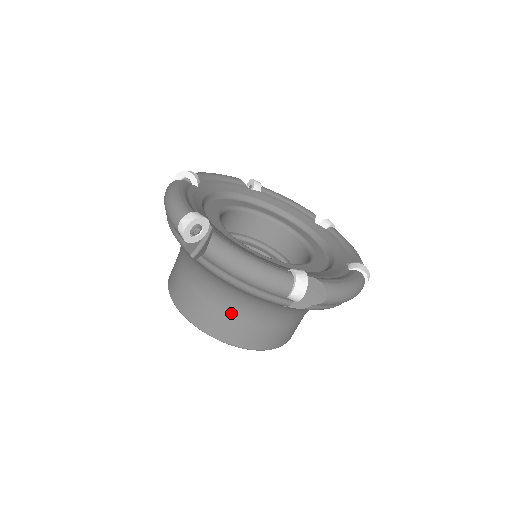
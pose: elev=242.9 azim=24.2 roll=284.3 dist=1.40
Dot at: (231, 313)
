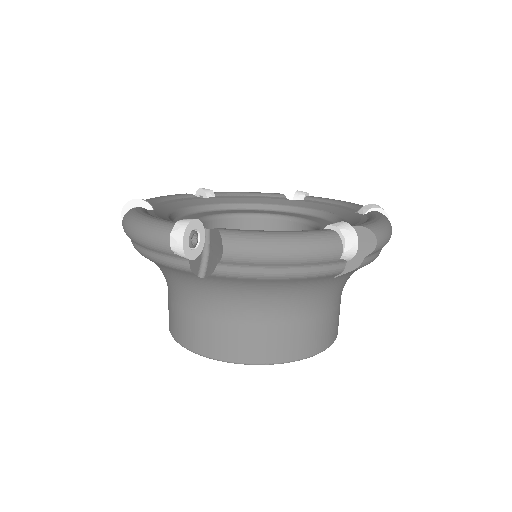
Dot at: (182, 307)
